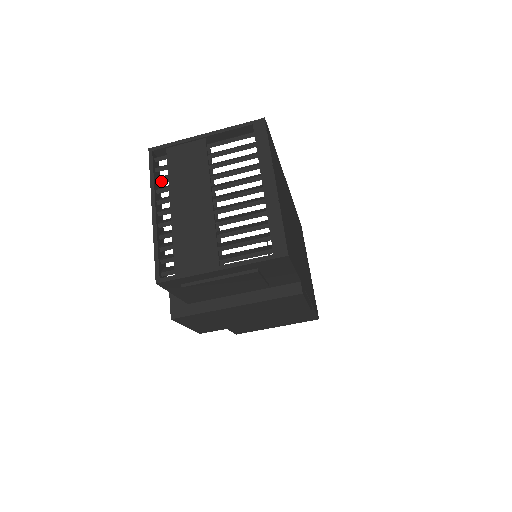
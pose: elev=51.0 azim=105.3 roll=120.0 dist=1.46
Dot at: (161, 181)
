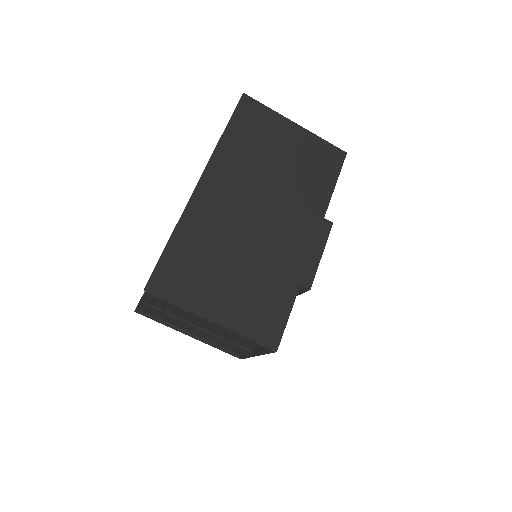
Dot at: occluded
